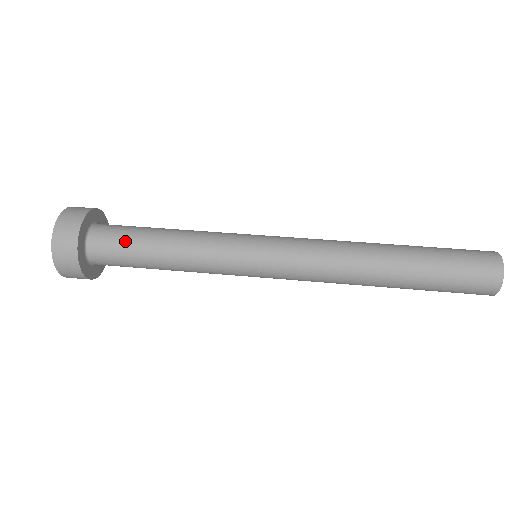
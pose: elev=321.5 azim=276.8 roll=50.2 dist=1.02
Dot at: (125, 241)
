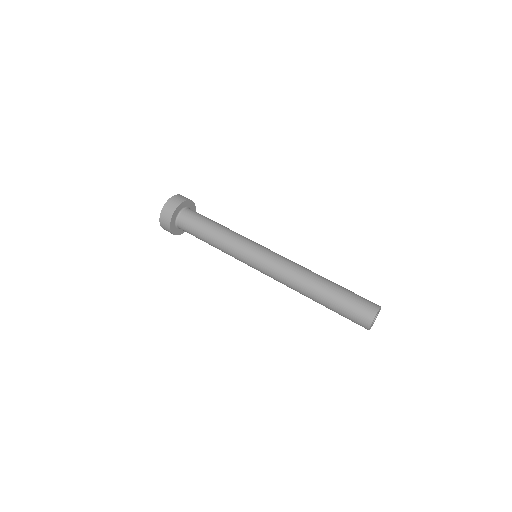
Dot at: (199, 218)
